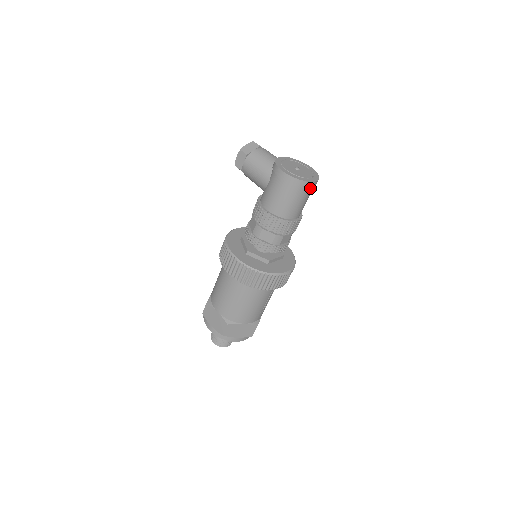
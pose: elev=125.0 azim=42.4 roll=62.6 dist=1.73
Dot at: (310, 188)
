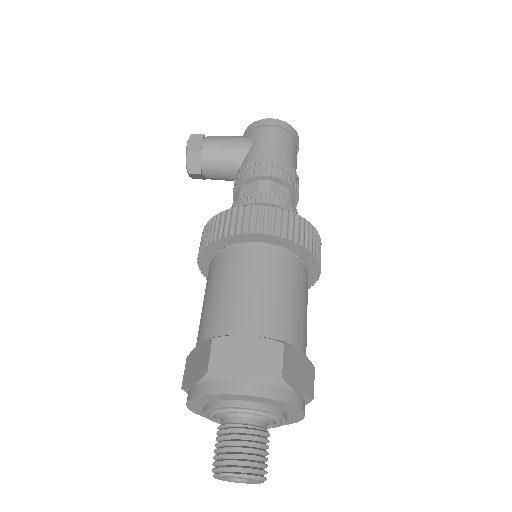
Dot at: (297, 150)
